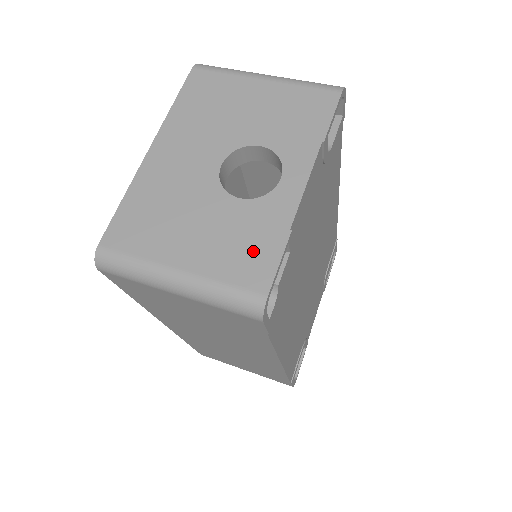
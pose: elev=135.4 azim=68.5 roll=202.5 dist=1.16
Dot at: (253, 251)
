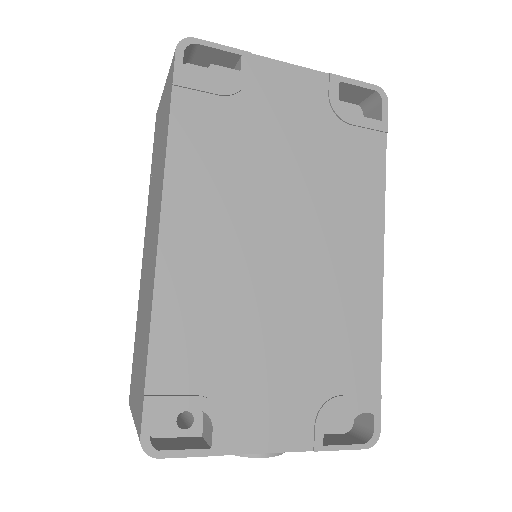
Dot at: occluded
